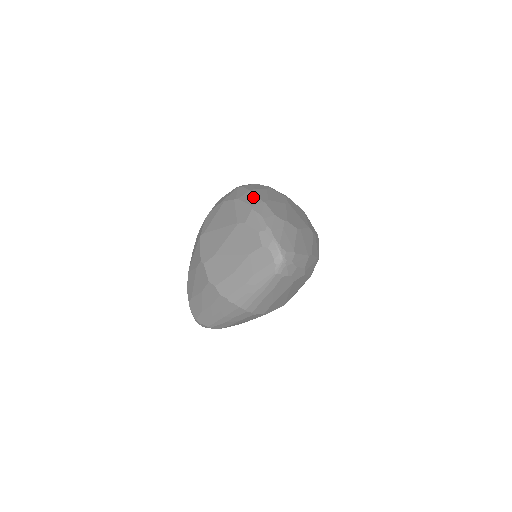
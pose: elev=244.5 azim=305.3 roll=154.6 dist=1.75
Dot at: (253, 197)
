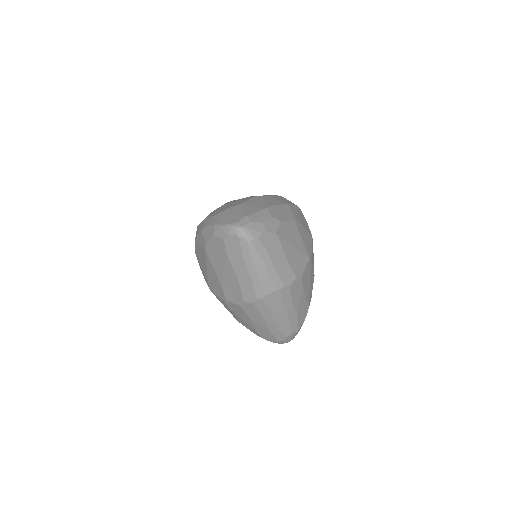
Dot at: (199, 226)
